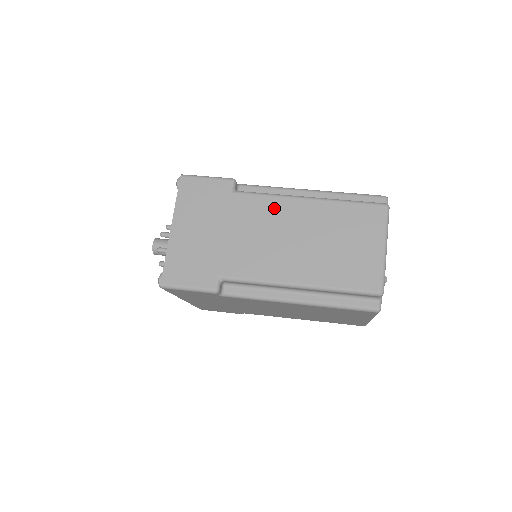
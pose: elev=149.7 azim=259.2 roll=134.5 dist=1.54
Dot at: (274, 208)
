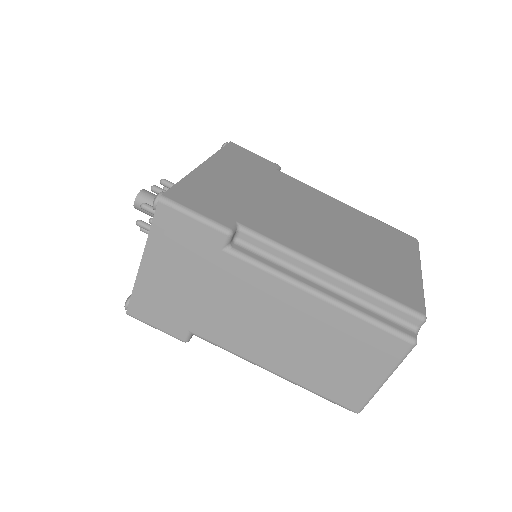
Dot at: (272, 291)
